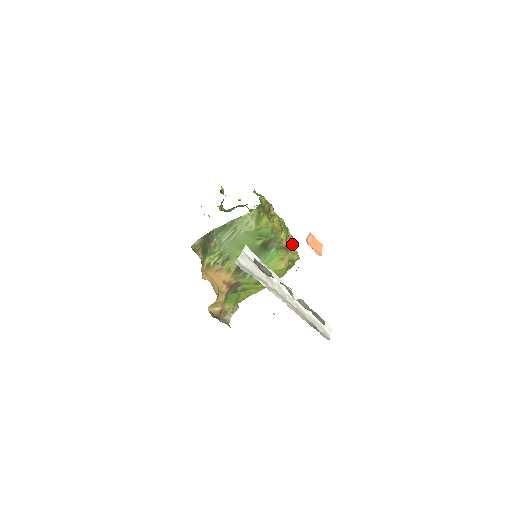
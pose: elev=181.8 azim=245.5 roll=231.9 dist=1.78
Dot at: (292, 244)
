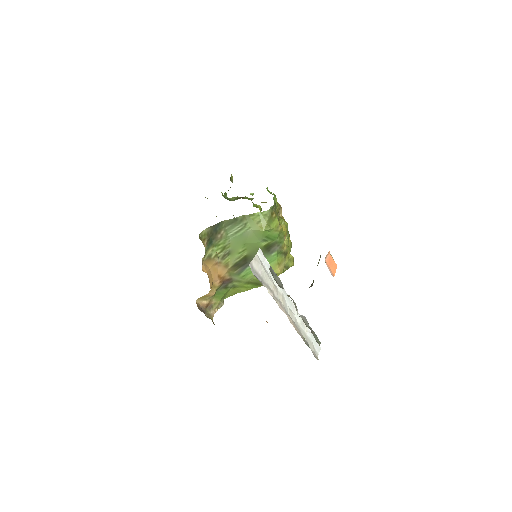
Dot at: (290, 250)
